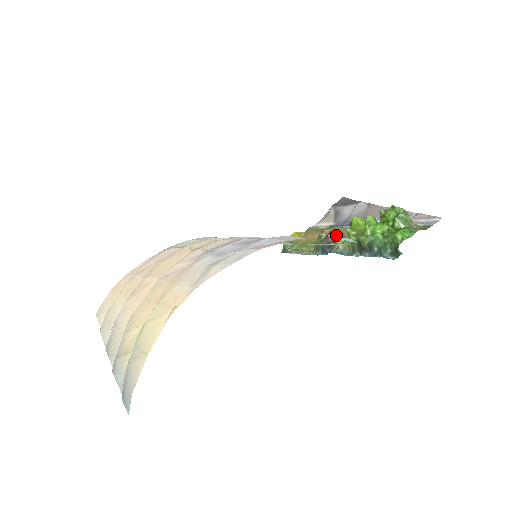
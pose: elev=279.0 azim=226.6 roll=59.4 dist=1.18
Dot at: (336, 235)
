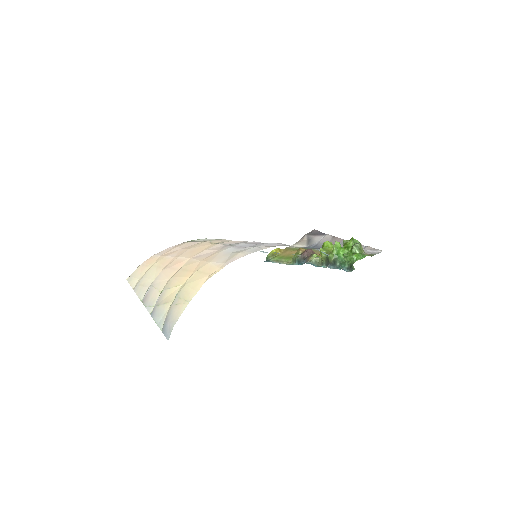
Dot at: (310, 252)
